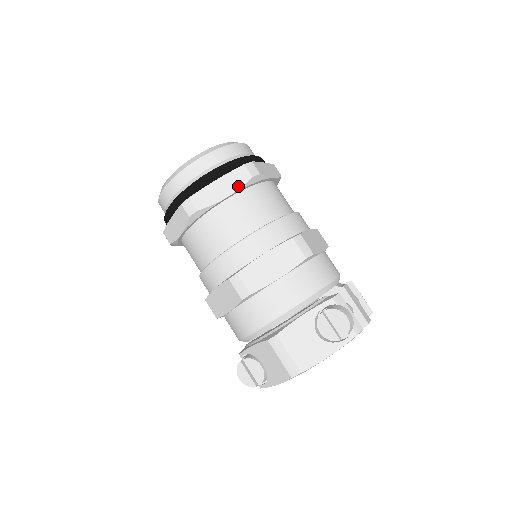
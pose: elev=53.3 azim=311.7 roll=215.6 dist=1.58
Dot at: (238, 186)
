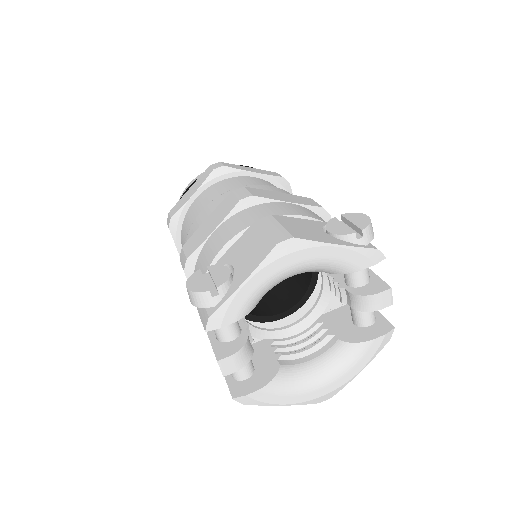
Dot at: (268, 174)
